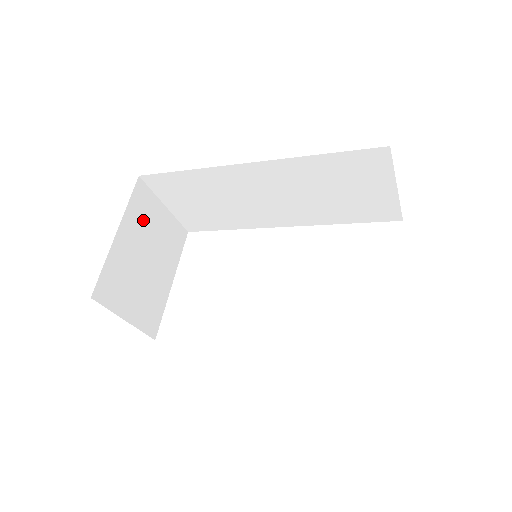
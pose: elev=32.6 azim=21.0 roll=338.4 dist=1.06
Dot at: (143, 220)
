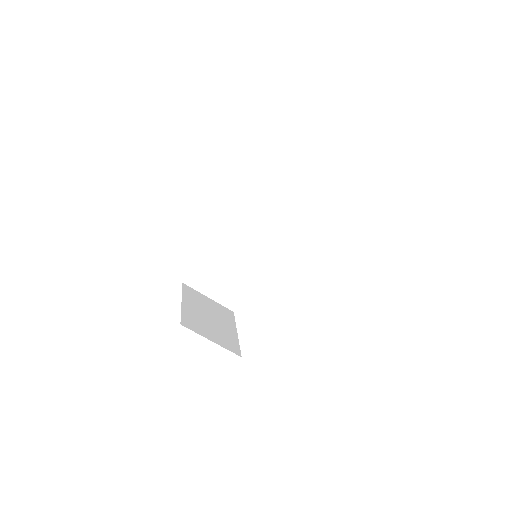
Dot at: (196, 300)
